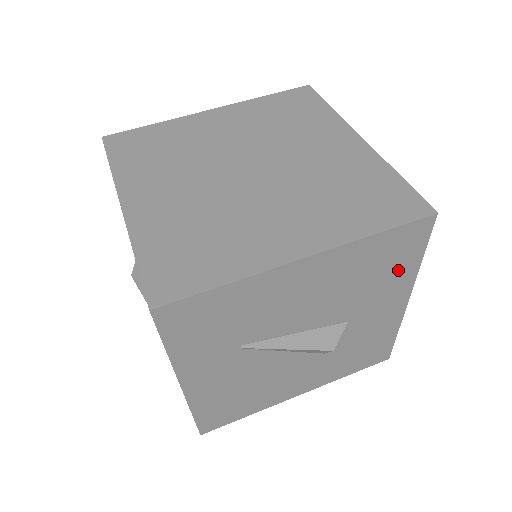
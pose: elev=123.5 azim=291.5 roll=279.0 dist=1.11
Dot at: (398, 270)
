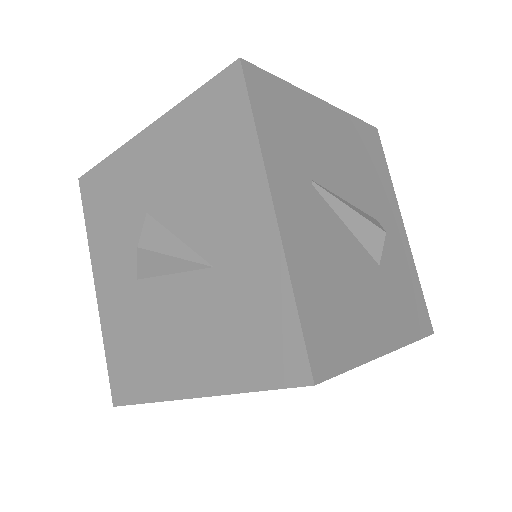
Dot at: (381, 174)
